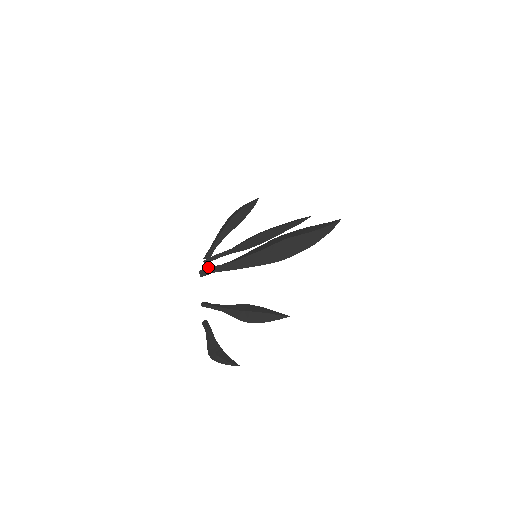
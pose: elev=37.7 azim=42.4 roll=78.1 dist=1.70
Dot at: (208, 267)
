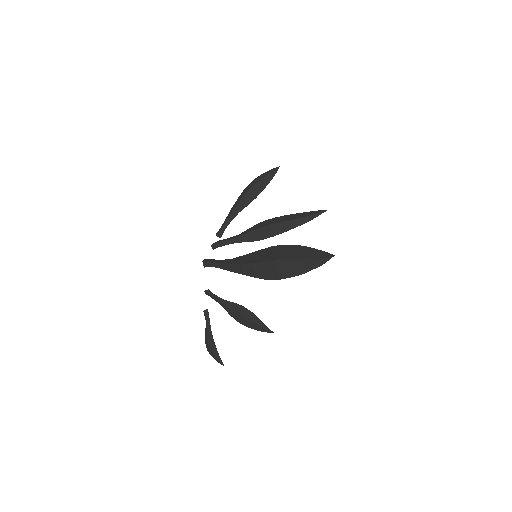
Dot at: (209, 261)
